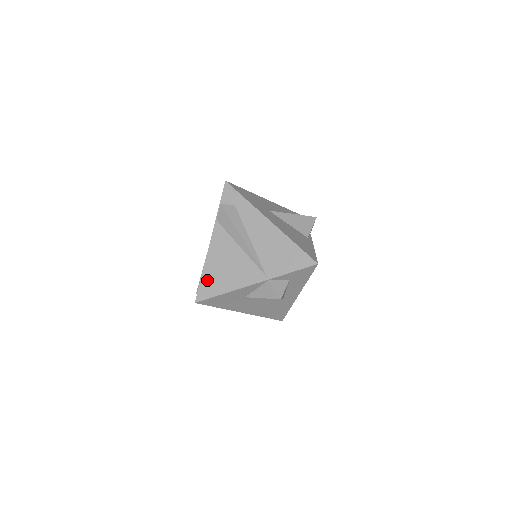
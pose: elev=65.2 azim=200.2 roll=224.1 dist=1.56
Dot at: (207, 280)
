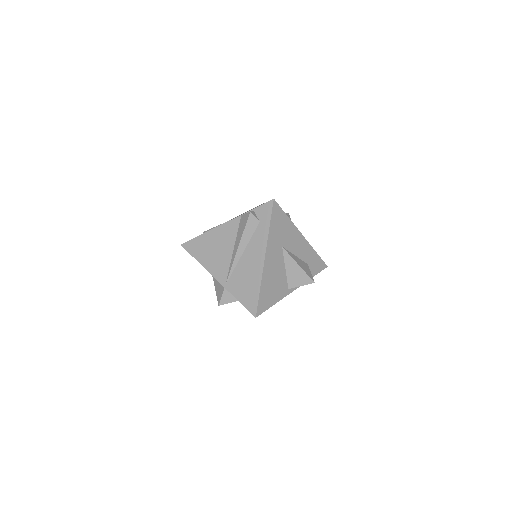
Dot at: (199, 242)
